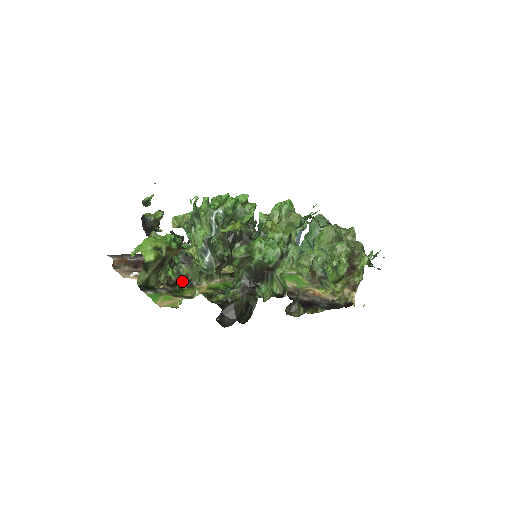
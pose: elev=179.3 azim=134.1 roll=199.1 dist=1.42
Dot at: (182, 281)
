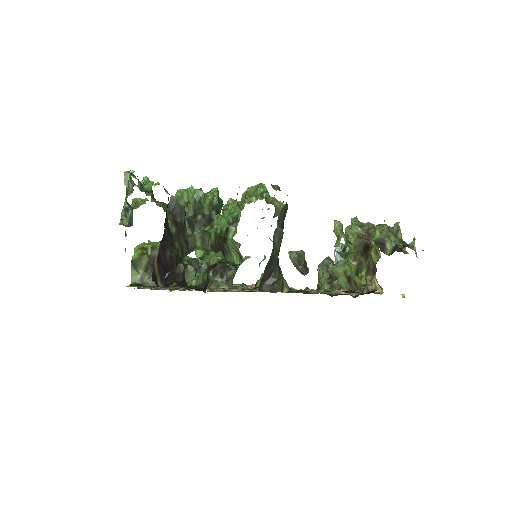
Dot at: occluded
